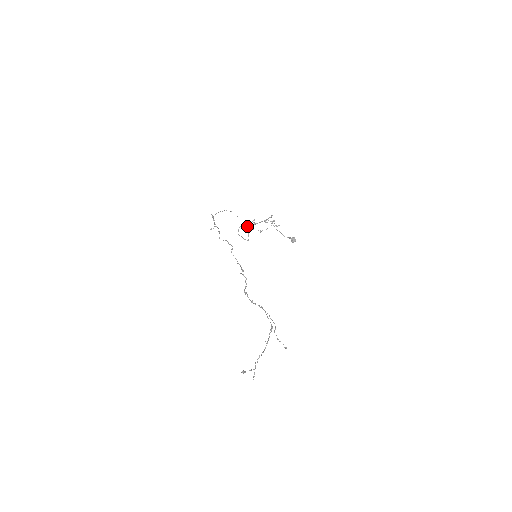
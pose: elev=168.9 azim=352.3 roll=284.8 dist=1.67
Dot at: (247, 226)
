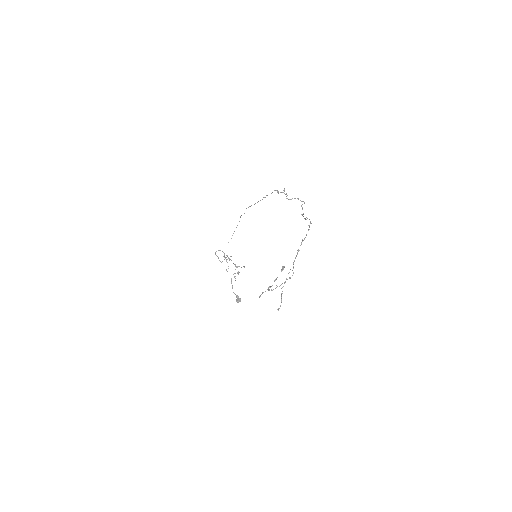
Dot at: (224, 255)
